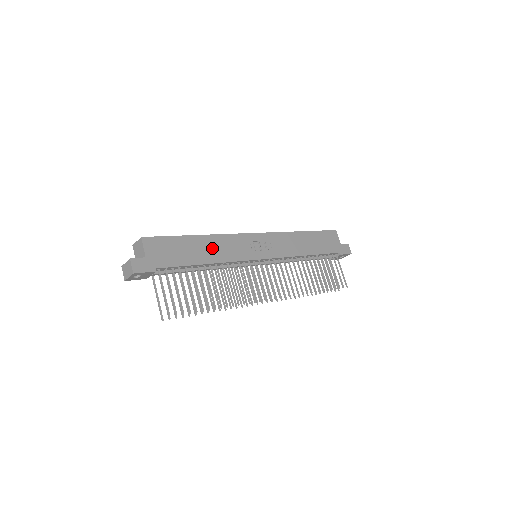
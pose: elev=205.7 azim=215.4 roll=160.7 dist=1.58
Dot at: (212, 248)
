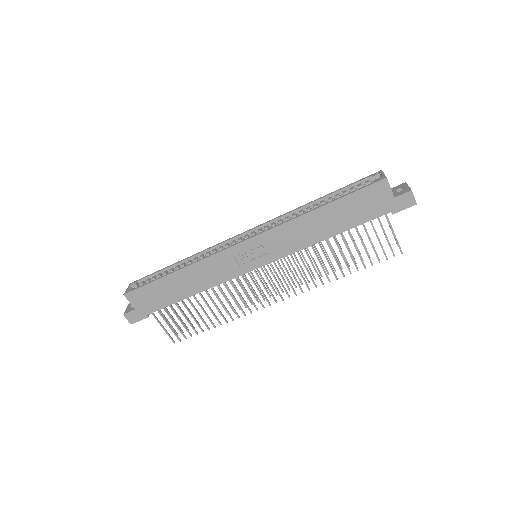
Dot at: (194, 279)
